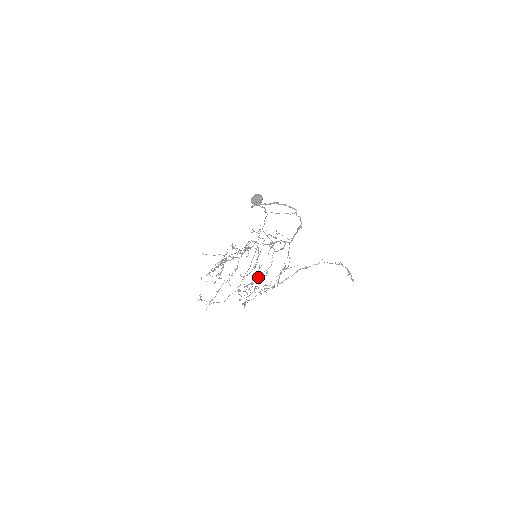
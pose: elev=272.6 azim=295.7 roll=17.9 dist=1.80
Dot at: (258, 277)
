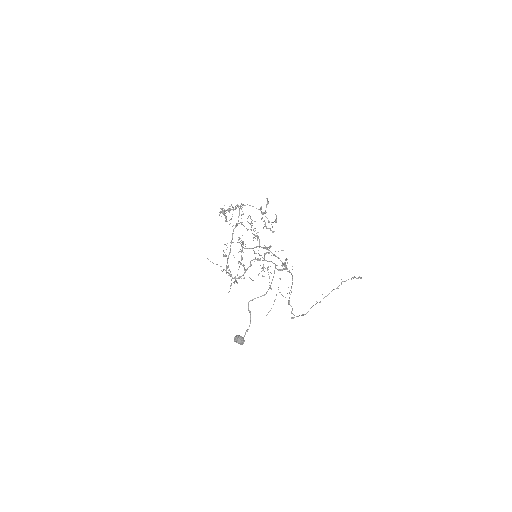
Dot at: occluded
